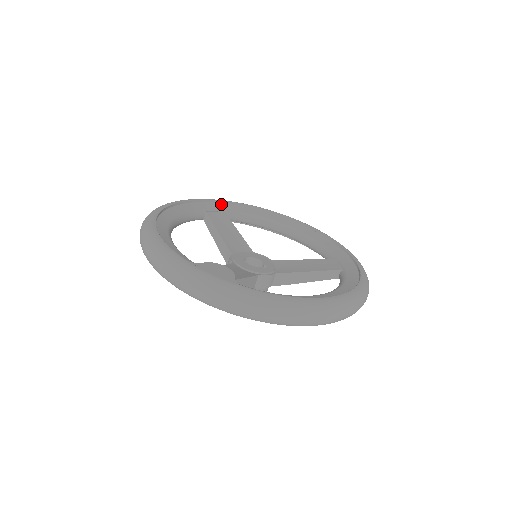
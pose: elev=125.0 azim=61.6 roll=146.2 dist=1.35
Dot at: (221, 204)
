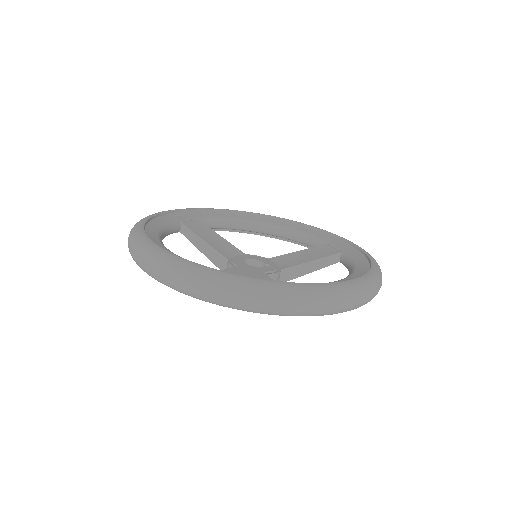
Dot at: (191, 212)
